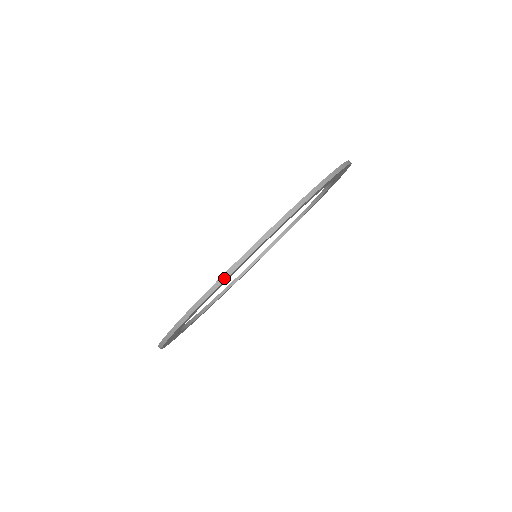
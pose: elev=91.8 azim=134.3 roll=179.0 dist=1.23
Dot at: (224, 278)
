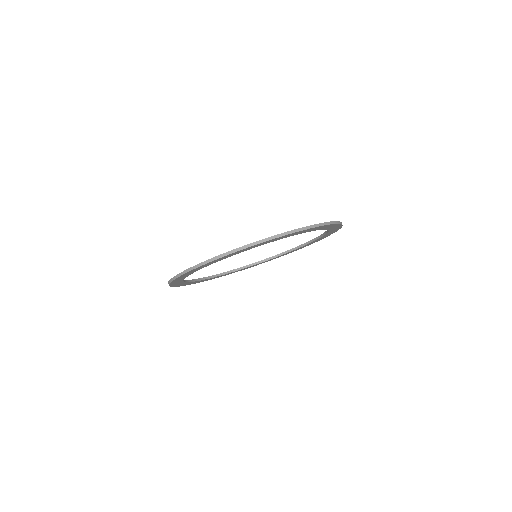
Dot at: (228, 253)
